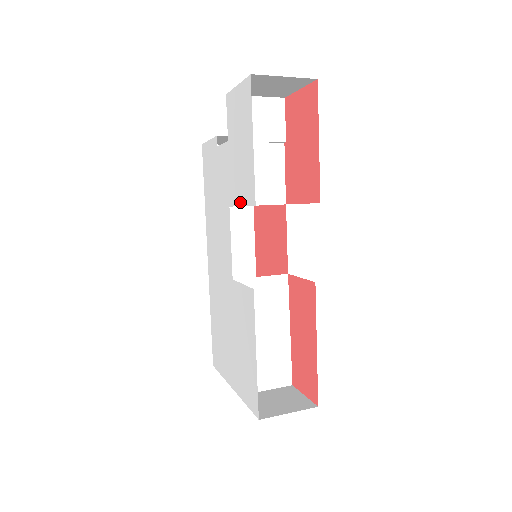
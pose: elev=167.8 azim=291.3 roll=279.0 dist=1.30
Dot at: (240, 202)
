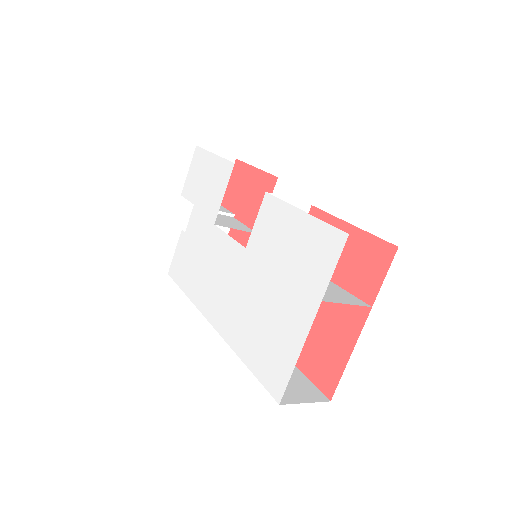
Dot at: (222, 195)
